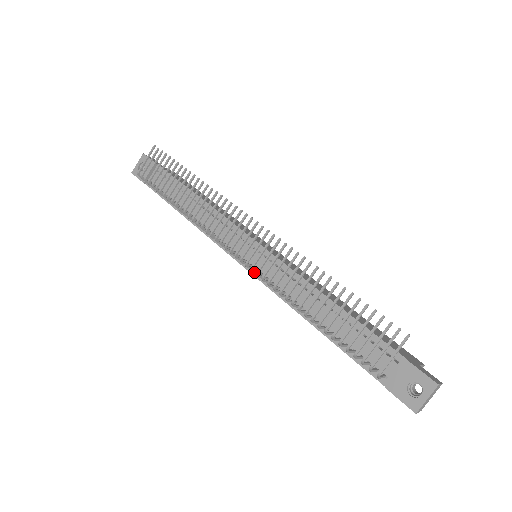
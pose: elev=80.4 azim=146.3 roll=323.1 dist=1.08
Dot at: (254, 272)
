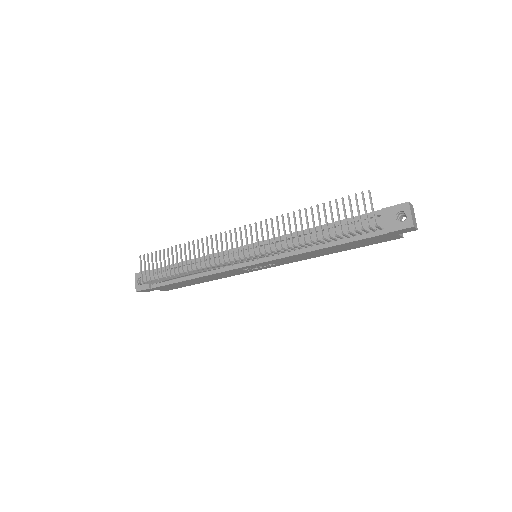
Dot at: (262, 255)
